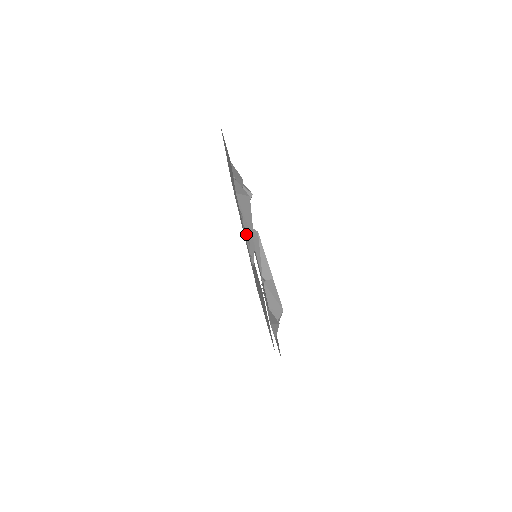
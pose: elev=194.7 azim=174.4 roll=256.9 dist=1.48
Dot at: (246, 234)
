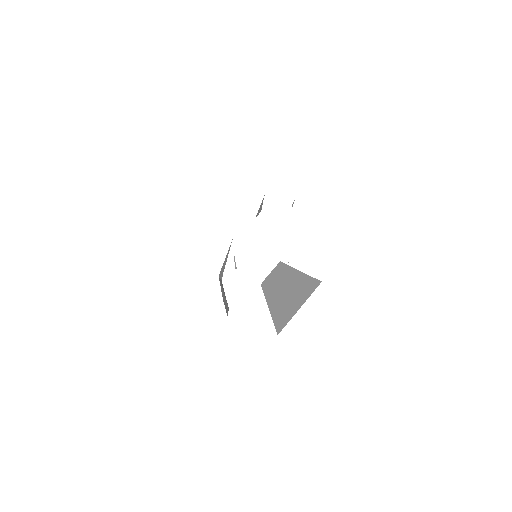
Dot at: occluded
